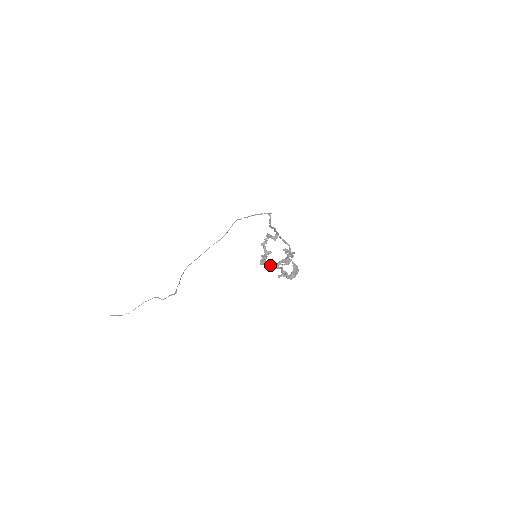
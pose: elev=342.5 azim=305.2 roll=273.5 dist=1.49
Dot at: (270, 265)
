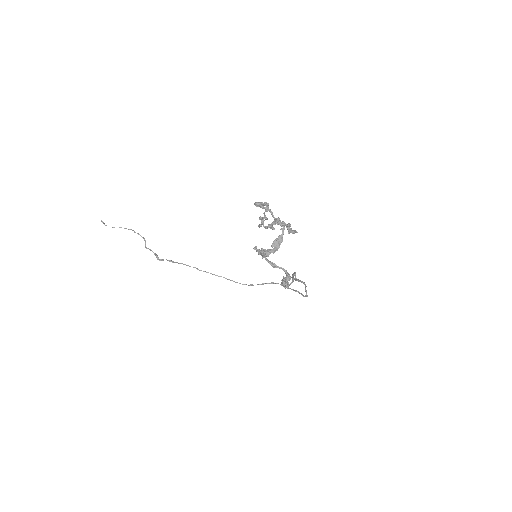
Dot at: (262, 205)
